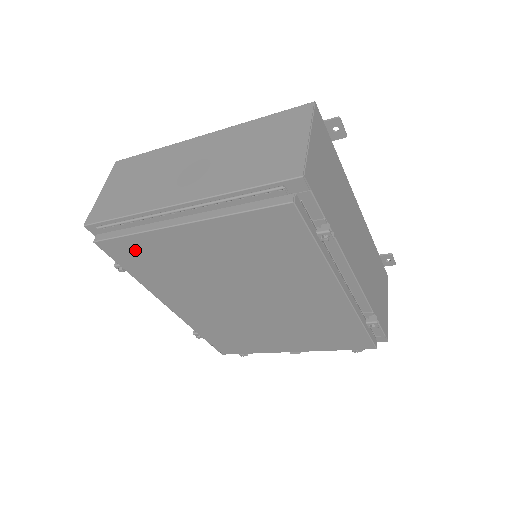
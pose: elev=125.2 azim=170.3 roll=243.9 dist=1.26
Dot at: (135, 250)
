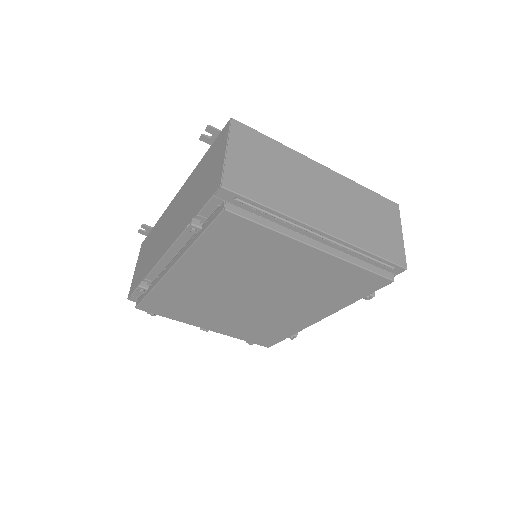
Dot at: (247, 234)
